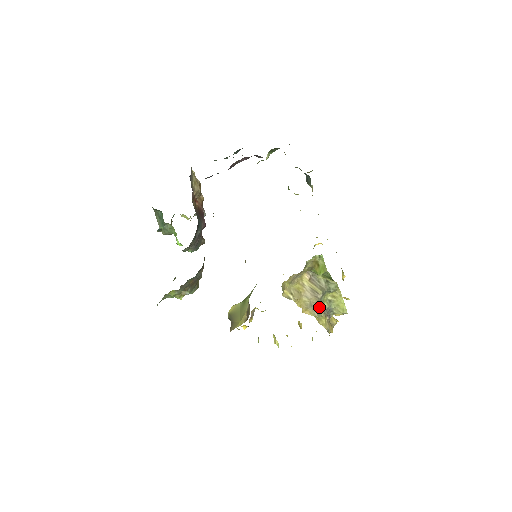
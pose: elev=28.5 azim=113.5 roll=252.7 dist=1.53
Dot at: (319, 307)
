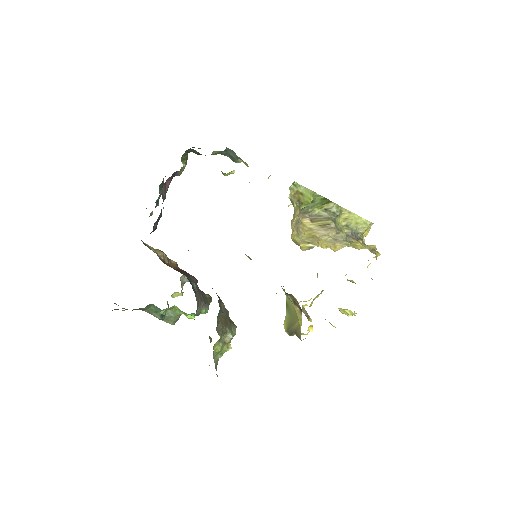
Dot at: (343, 235)
